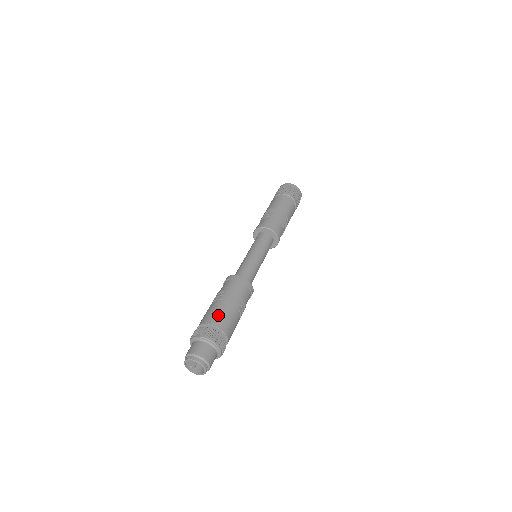
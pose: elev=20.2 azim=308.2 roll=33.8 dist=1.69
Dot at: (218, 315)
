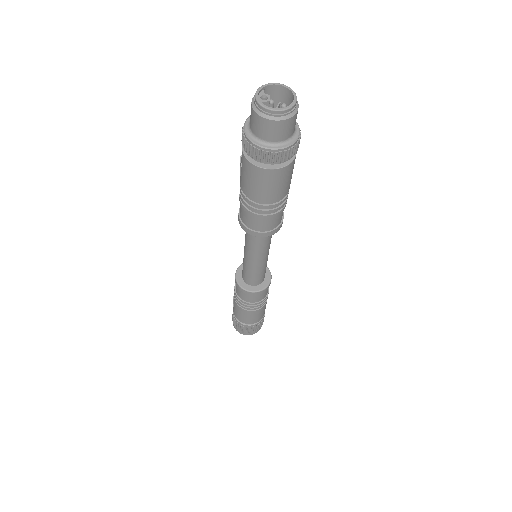
Dot at: occluded
